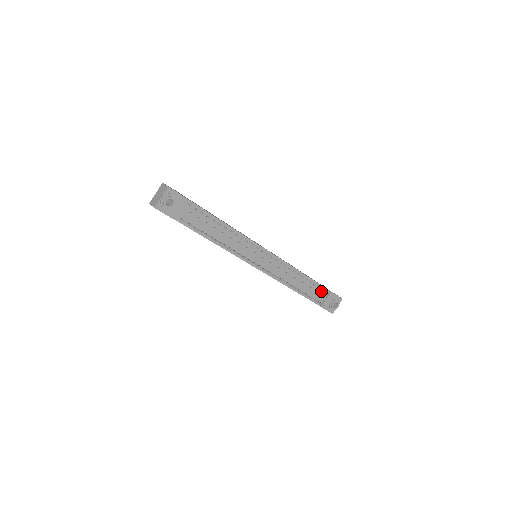
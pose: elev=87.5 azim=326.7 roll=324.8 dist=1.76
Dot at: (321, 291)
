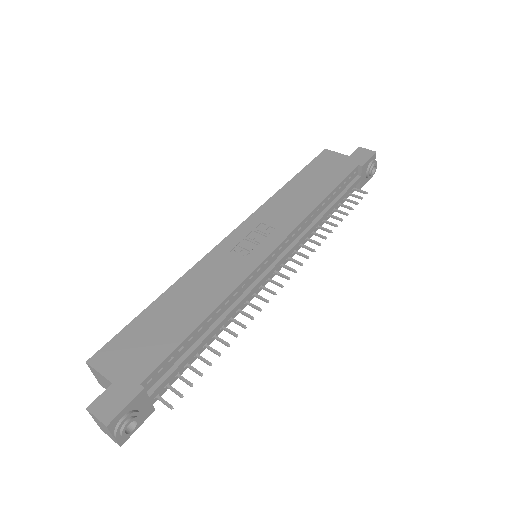
Dot at: (350, 180)
